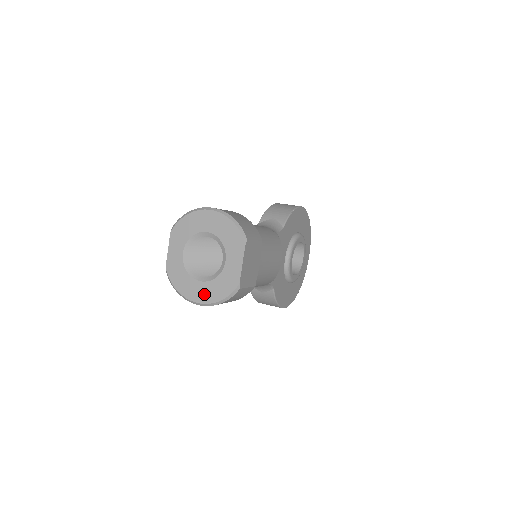
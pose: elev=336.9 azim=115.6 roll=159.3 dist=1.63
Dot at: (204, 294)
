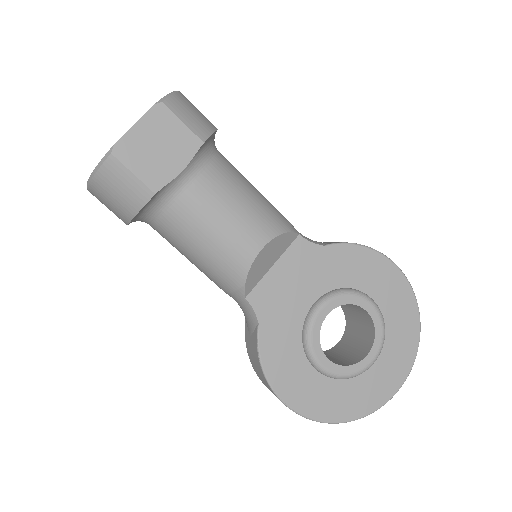
Dot at: occluded
